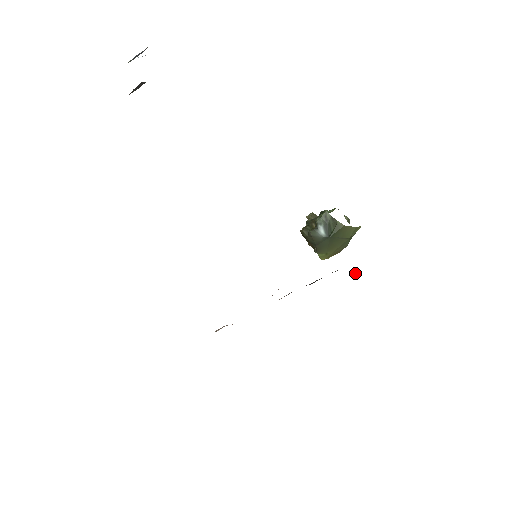
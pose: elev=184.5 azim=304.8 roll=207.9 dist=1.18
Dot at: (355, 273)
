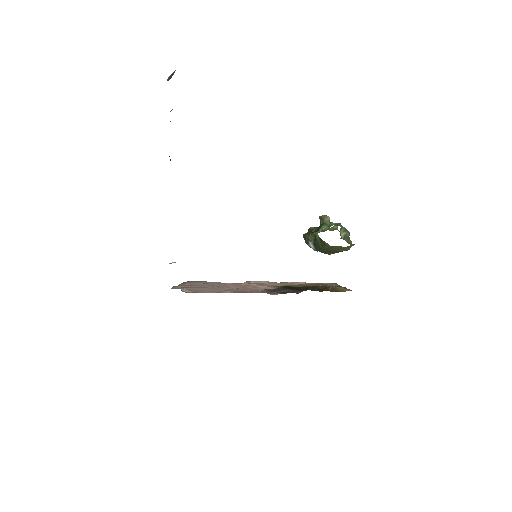
Dot at: (326, 290)
